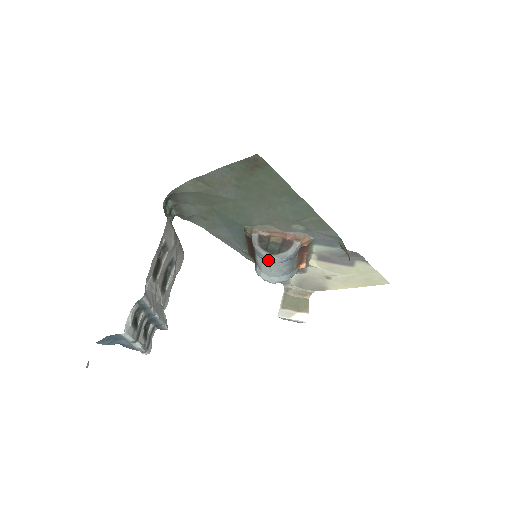
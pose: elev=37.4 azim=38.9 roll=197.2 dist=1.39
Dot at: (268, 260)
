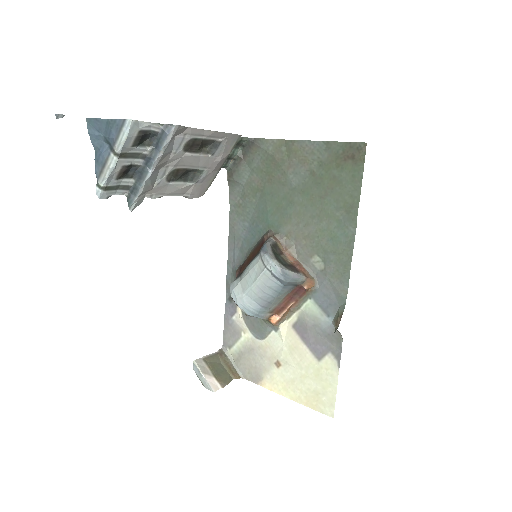
Dot at: (268, 261)
